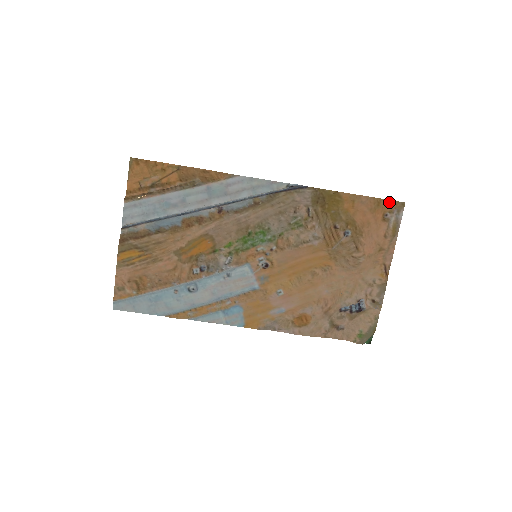
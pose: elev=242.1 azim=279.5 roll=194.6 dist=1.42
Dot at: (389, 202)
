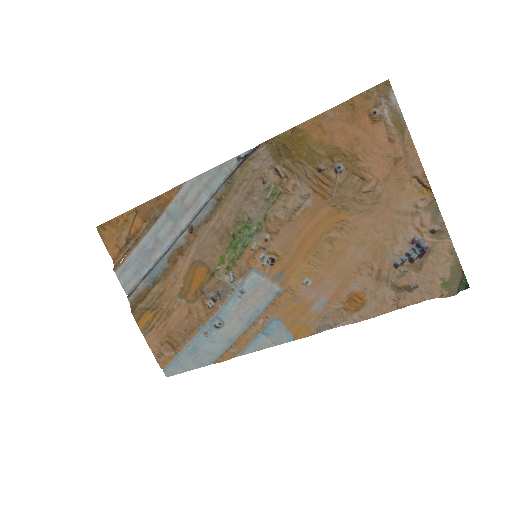
Dot at: (365, 95)
